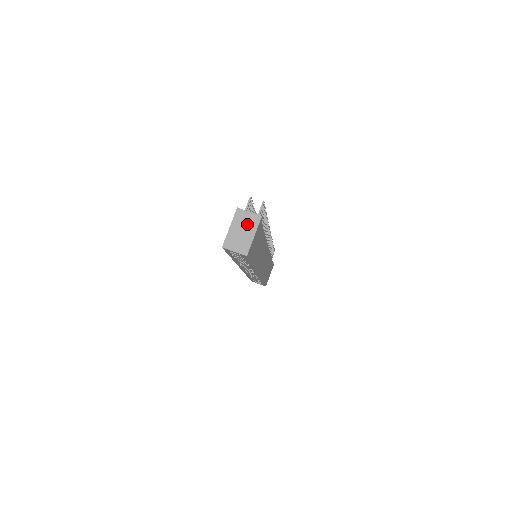
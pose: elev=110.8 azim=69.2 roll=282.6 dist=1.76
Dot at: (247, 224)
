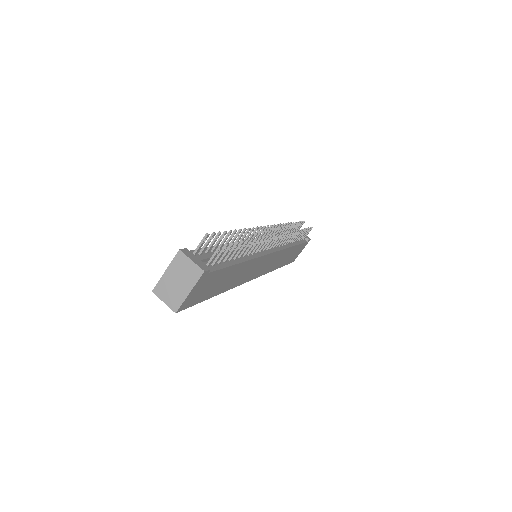
Dot at: (185, 275)
